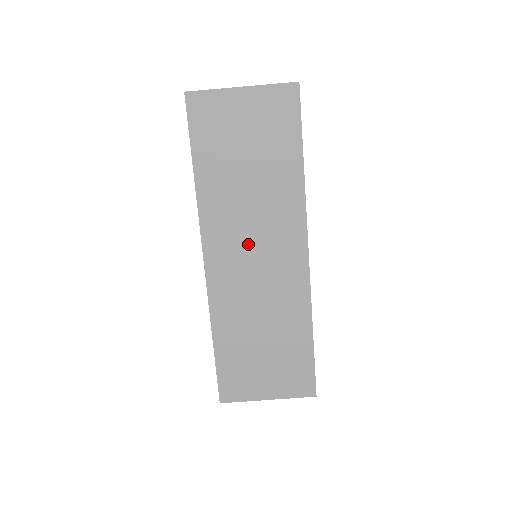
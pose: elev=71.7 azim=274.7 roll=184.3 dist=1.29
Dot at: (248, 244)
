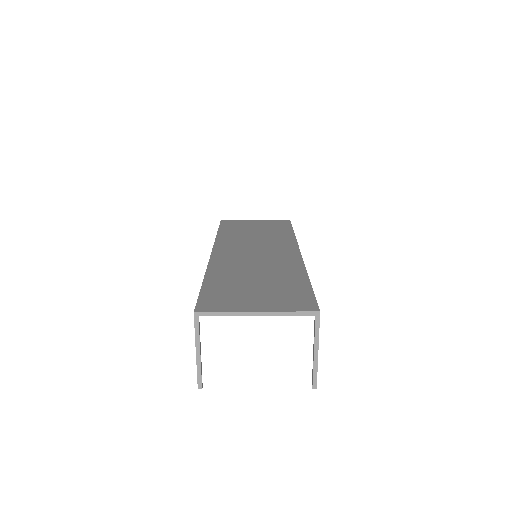
Dot at: (250, 249)
